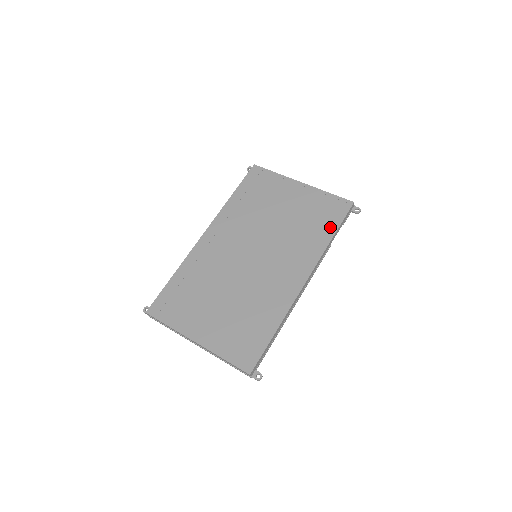
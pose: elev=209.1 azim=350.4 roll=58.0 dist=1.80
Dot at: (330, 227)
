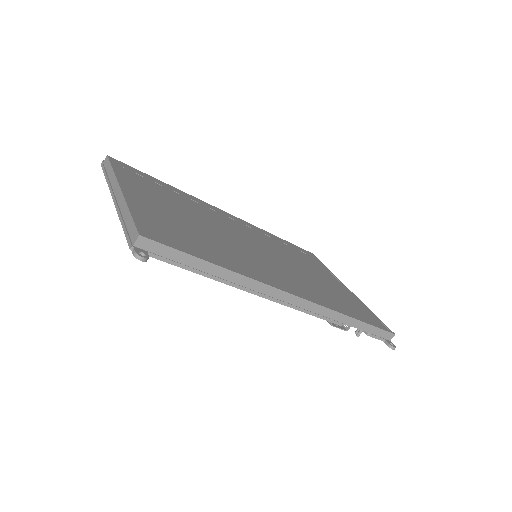
Dot at: (356, 314)
